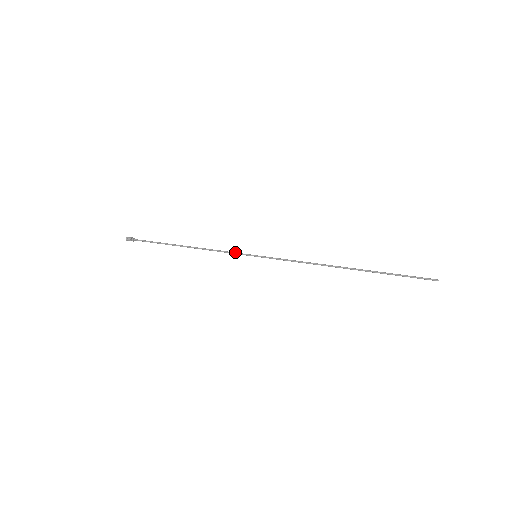
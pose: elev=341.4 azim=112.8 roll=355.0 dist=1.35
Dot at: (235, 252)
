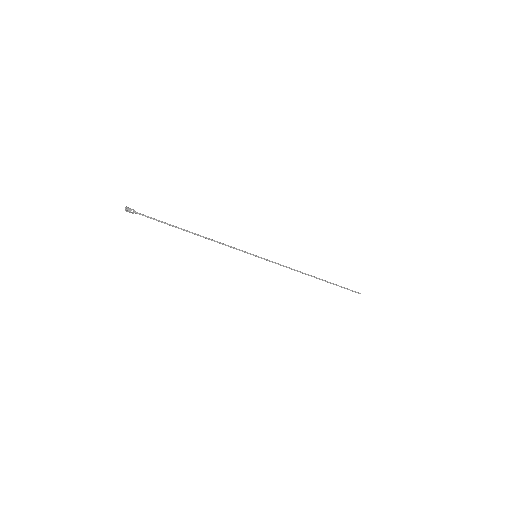
Dot at: occluded
